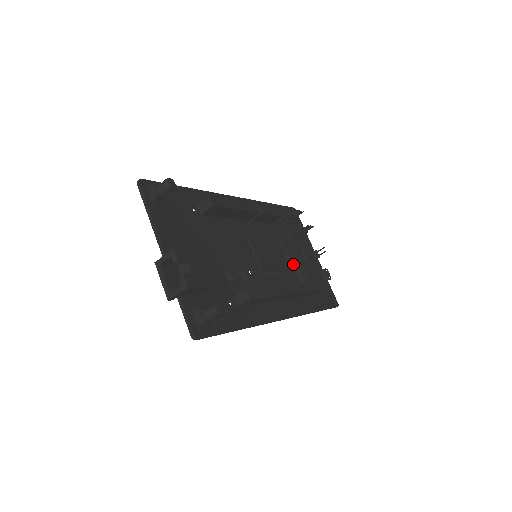
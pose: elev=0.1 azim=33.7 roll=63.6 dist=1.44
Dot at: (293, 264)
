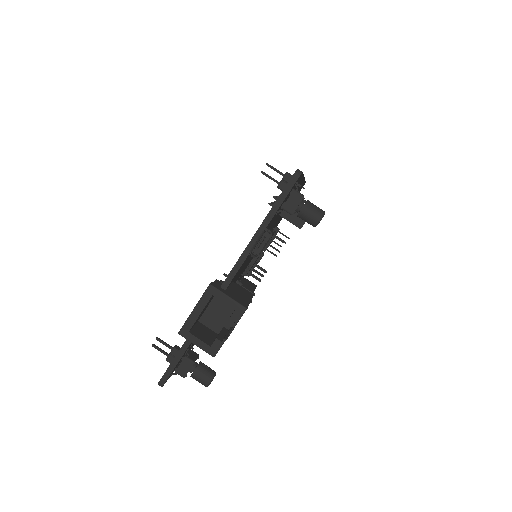
Dot at: occluded
